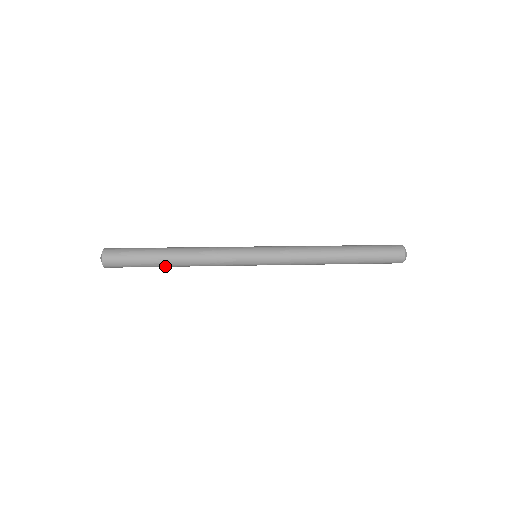
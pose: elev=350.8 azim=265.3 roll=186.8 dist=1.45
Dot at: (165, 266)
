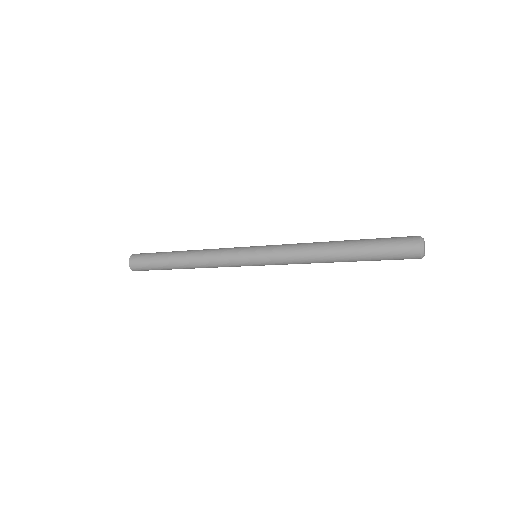
Dot at: occluded
